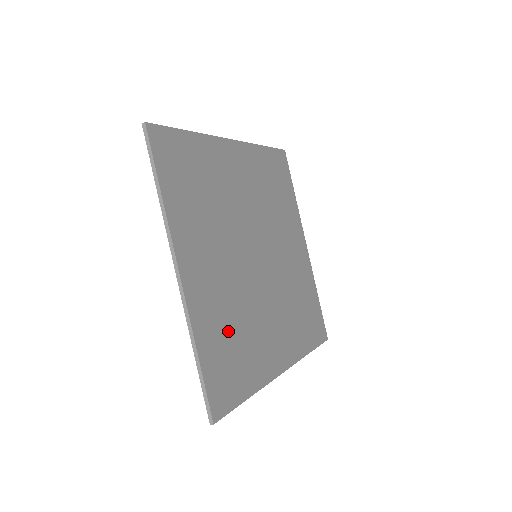
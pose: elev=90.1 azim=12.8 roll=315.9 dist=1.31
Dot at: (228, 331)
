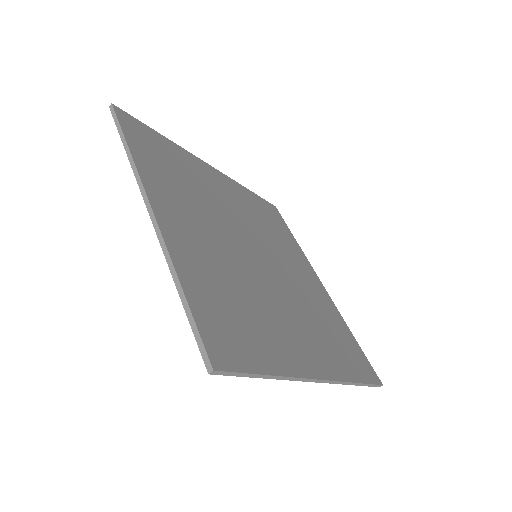
Dot at: (226, 291)
